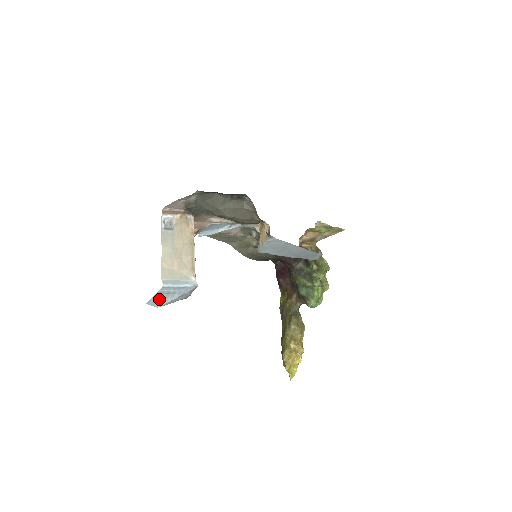
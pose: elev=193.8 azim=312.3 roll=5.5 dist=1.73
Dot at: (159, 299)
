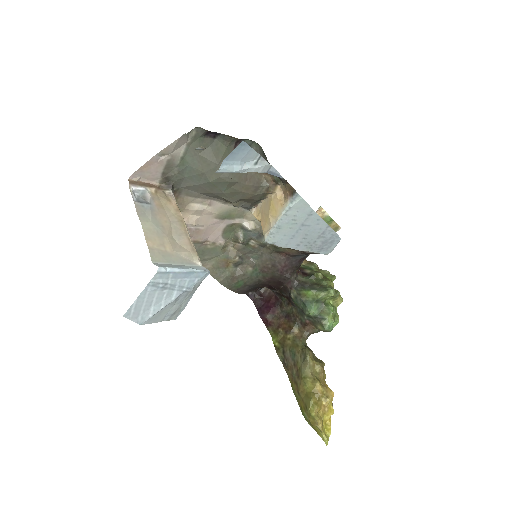
Dot at: (146, 304)
